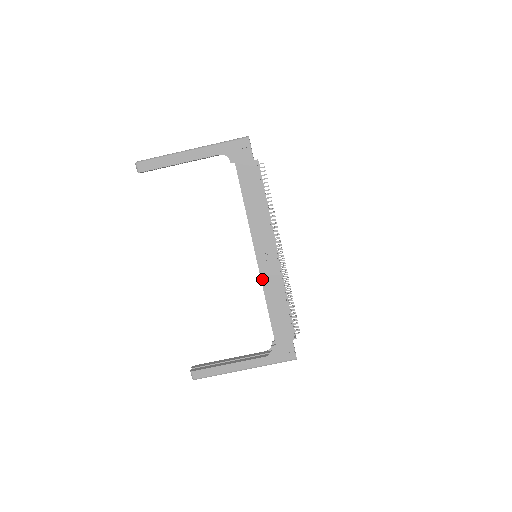
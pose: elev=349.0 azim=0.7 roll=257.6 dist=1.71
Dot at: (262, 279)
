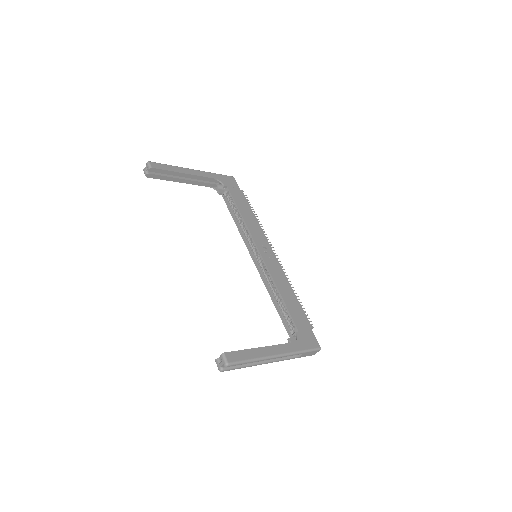
Dot at: (269, 270)
